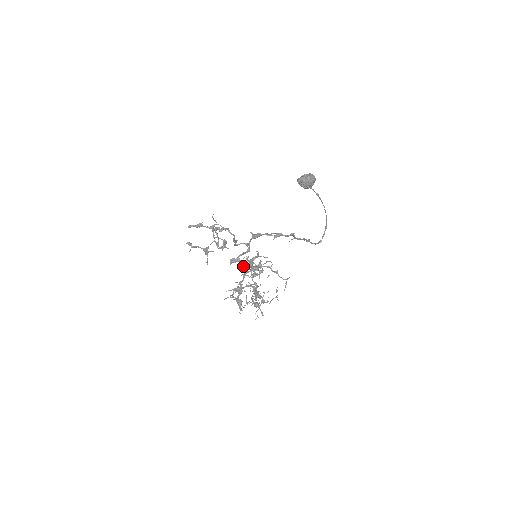
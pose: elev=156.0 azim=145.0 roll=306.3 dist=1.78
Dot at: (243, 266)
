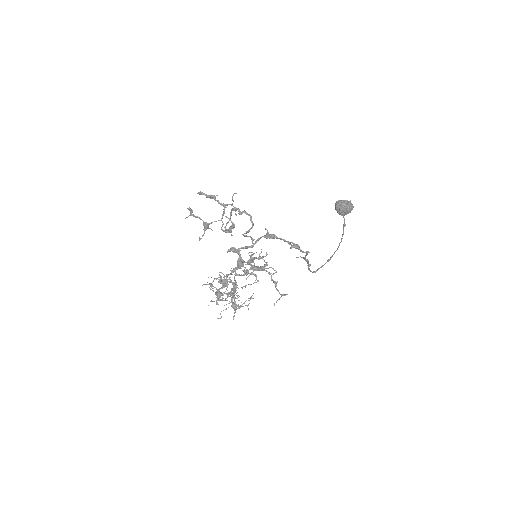
Dot at: (239, 260)
